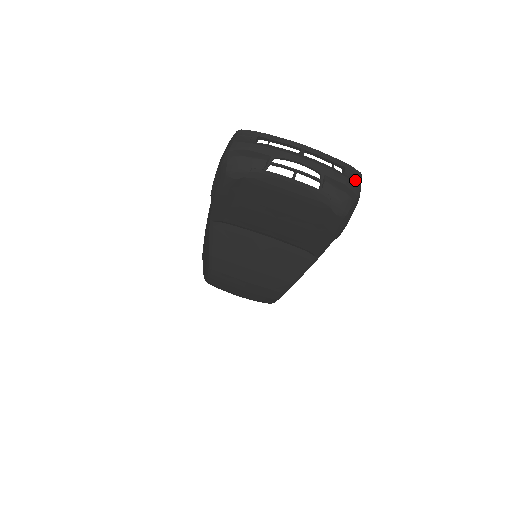
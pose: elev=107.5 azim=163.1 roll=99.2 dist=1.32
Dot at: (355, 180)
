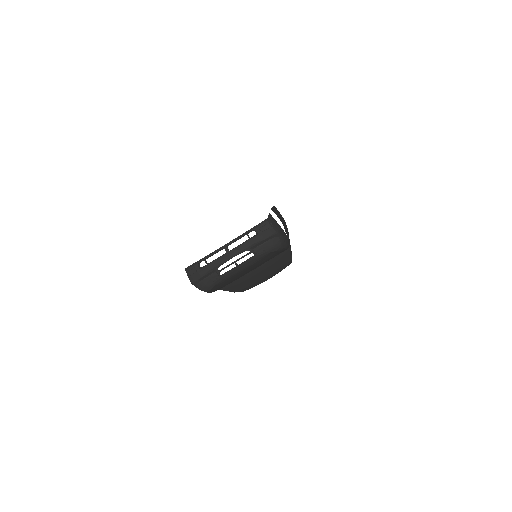
Dot at: (266, 228)
